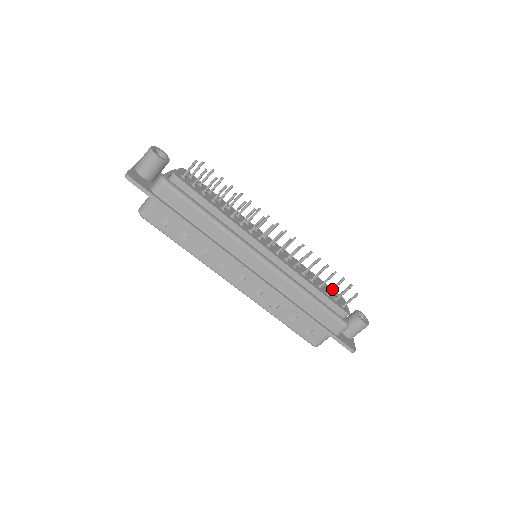
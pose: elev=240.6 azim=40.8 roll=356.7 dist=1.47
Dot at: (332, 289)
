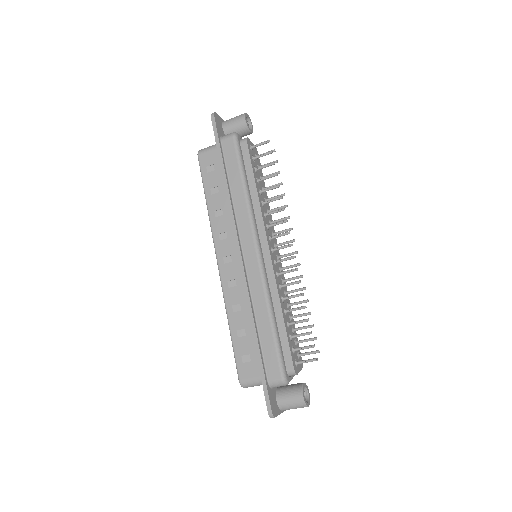
Dot at: (297, 335)
